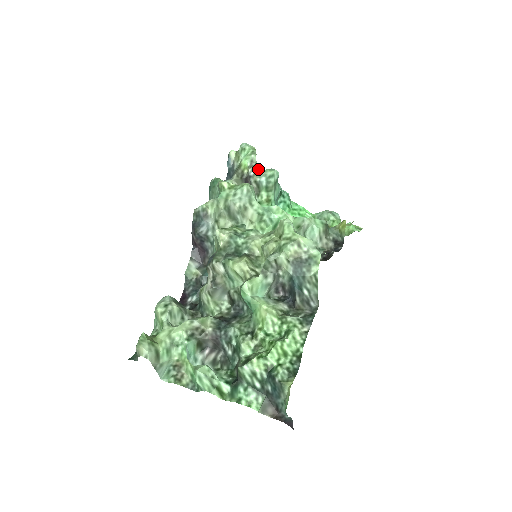
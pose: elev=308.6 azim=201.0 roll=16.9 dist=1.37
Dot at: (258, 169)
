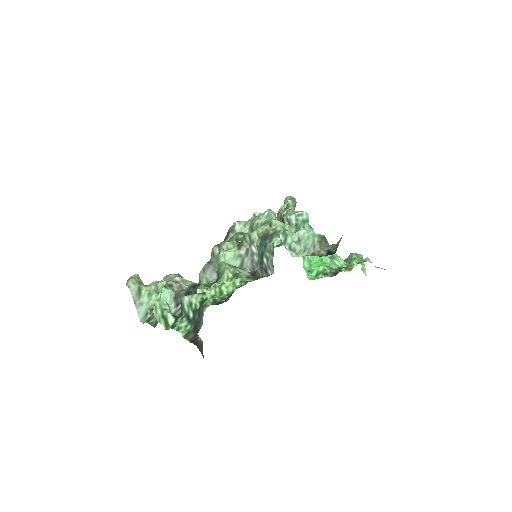
Dot at: (290, 209)
